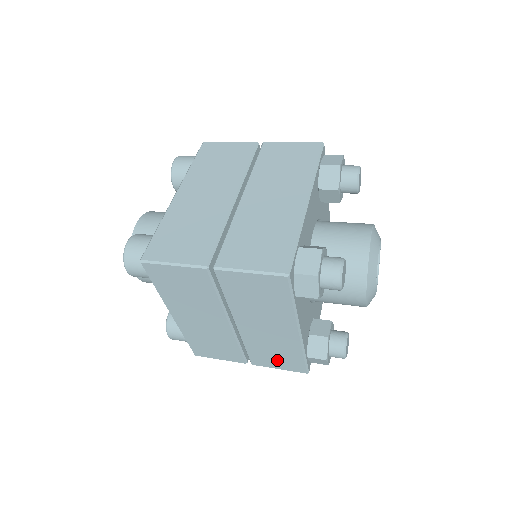
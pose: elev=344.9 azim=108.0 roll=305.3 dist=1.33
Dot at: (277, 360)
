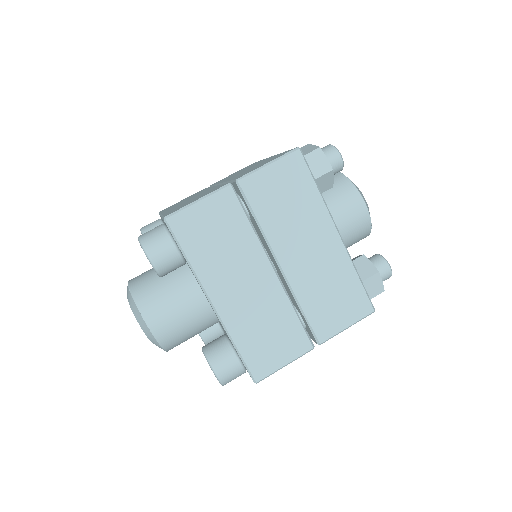
Dot at: occluded
